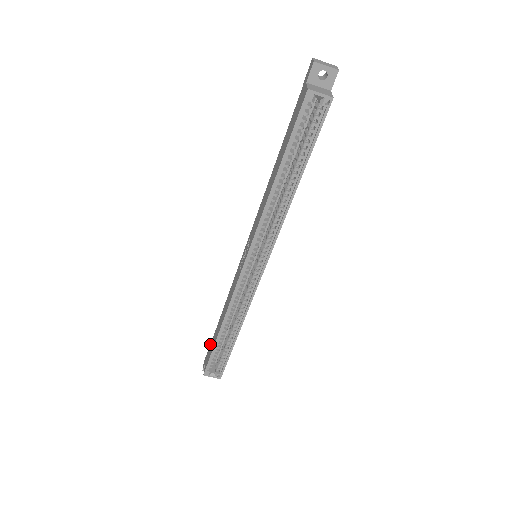
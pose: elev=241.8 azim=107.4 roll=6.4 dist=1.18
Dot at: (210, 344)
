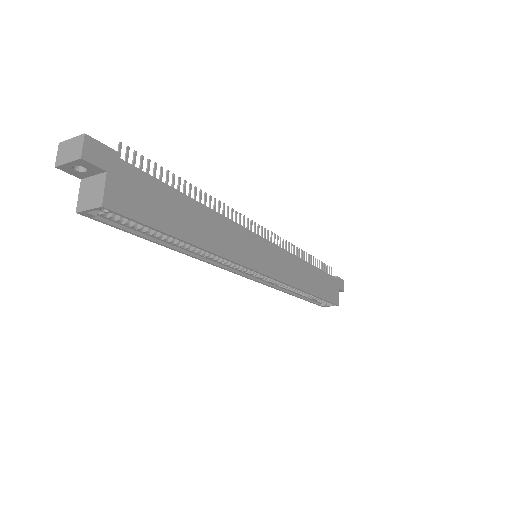
Dot at: occluded
